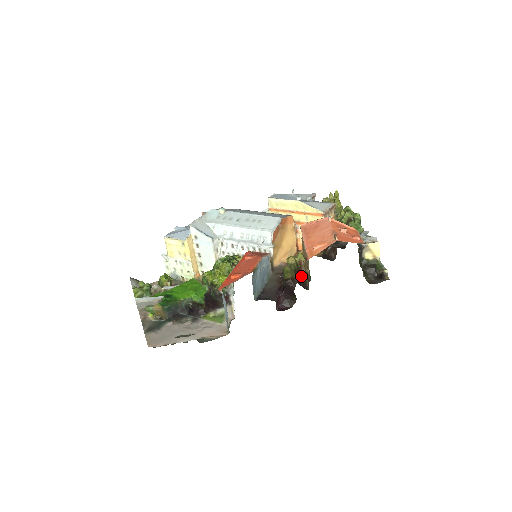
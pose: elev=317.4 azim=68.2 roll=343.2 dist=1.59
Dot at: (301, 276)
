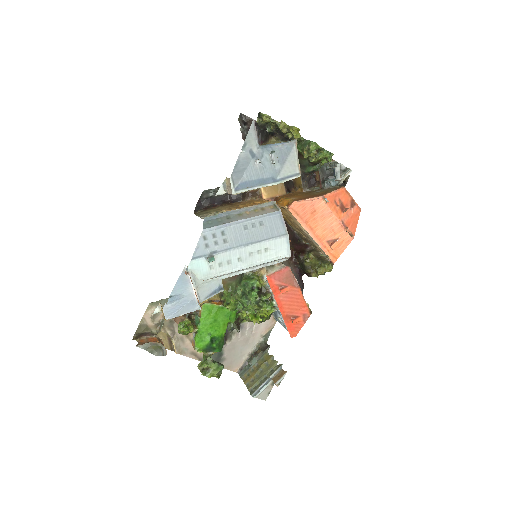
Dot at: occluded
